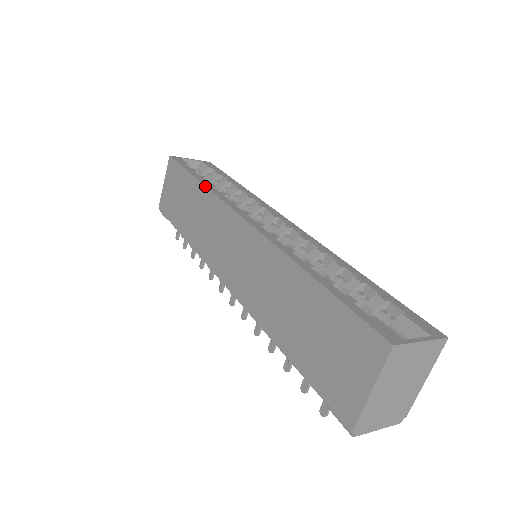
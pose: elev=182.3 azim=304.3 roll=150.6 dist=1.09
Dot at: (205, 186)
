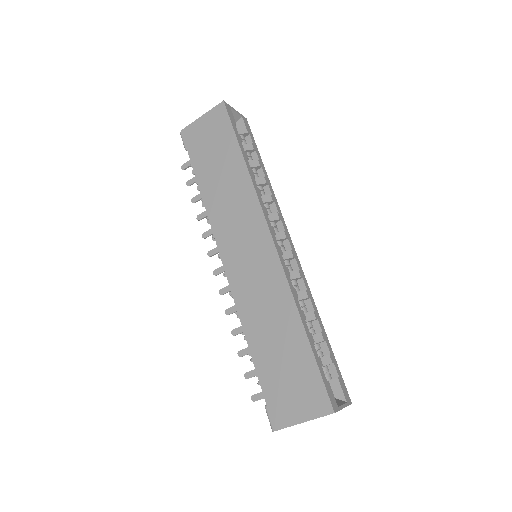
Dot at: (250, 175)
